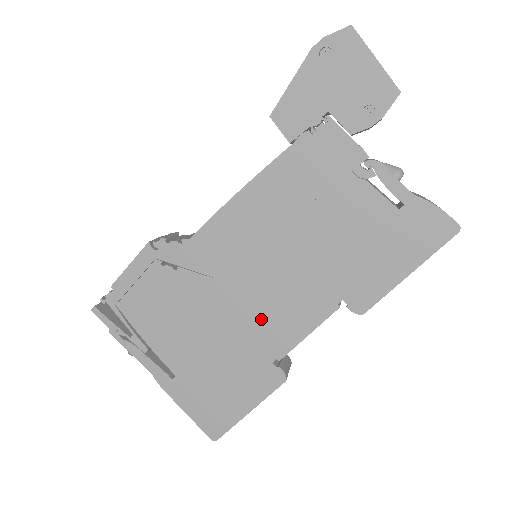
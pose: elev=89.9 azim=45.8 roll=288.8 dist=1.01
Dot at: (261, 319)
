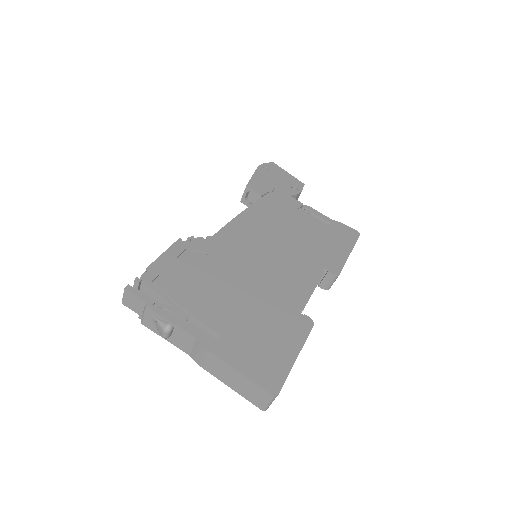
Dot at: (279, 282)
